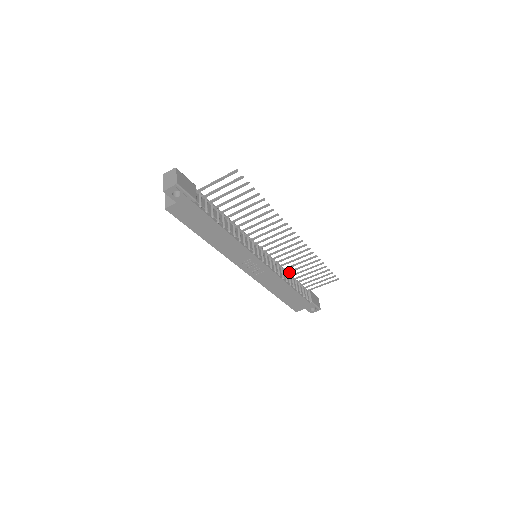
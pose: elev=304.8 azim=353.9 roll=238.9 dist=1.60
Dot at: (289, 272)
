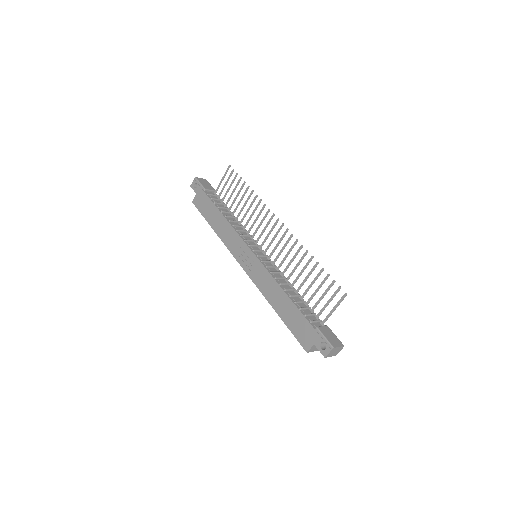
Dot at: (293, 285)
